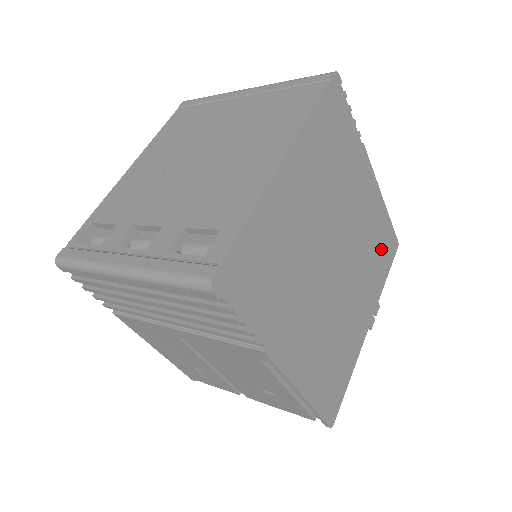
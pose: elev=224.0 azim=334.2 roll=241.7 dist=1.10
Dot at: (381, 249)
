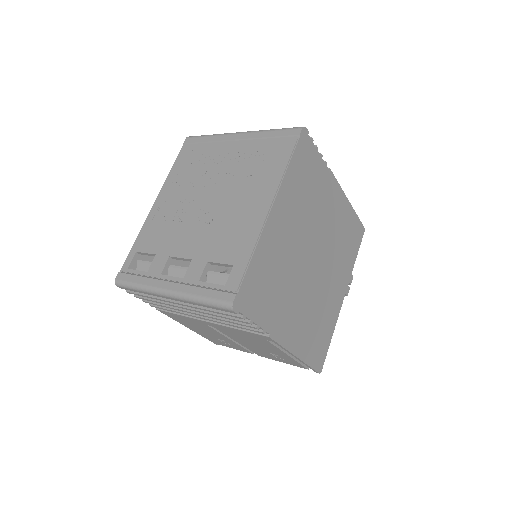
Dot at: (350, 239)
